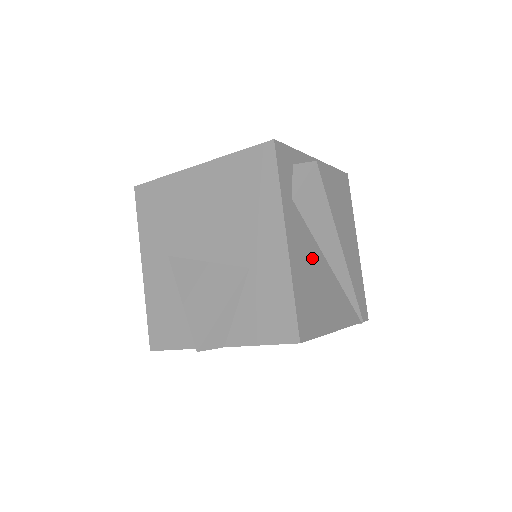
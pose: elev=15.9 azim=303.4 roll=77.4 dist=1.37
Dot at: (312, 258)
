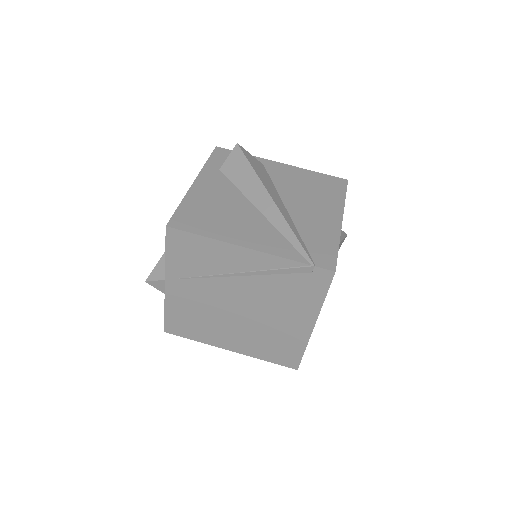
Dot at: (228, 199)
